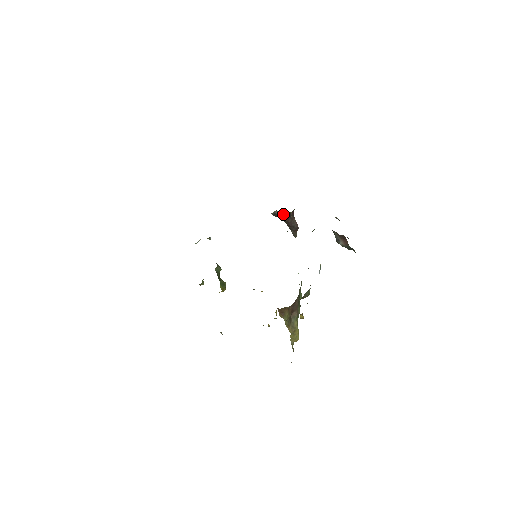
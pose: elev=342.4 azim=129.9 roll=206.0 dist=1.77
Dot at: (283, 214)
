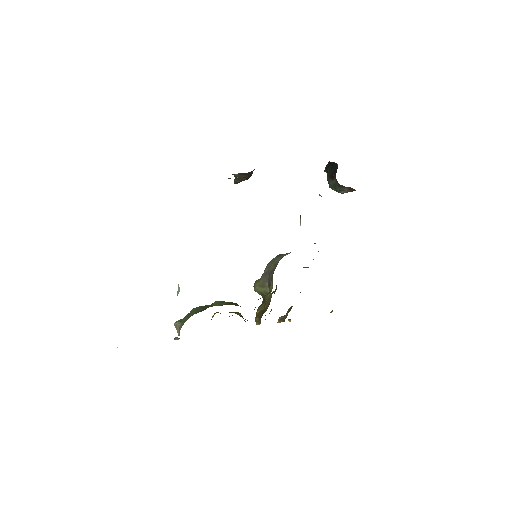
Dot at: (245, 173)
